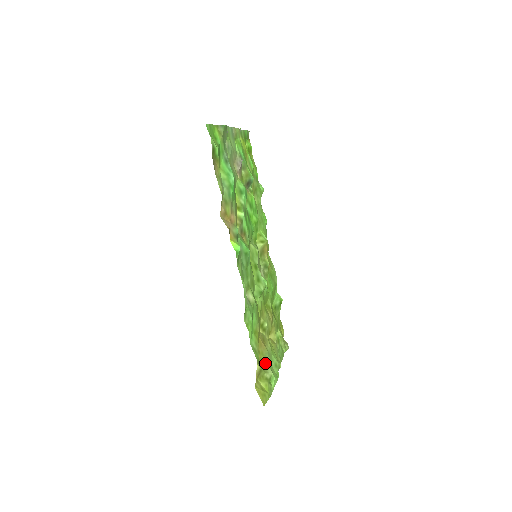
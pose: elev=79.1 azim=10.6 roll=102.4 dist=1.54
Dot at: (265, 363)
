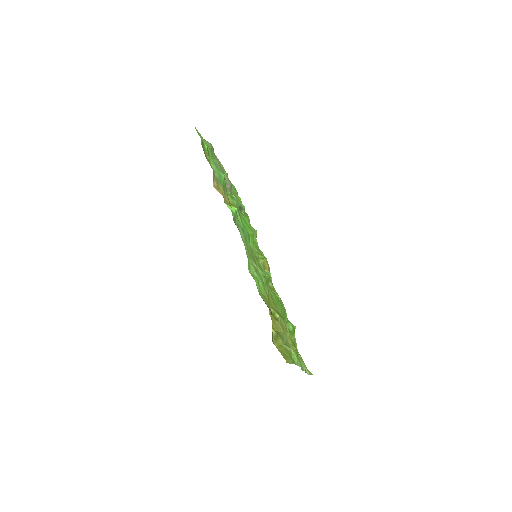
Dot at: (282, 338)
